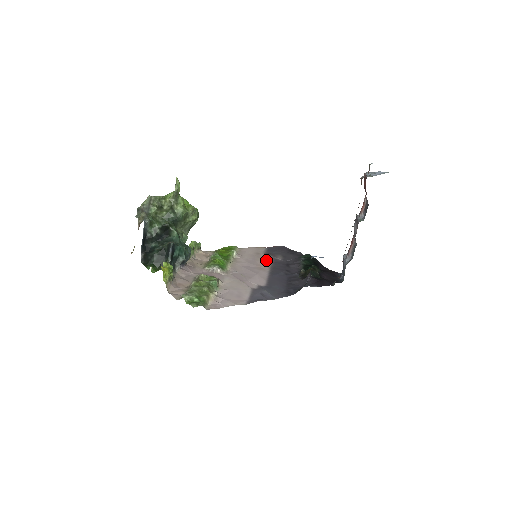
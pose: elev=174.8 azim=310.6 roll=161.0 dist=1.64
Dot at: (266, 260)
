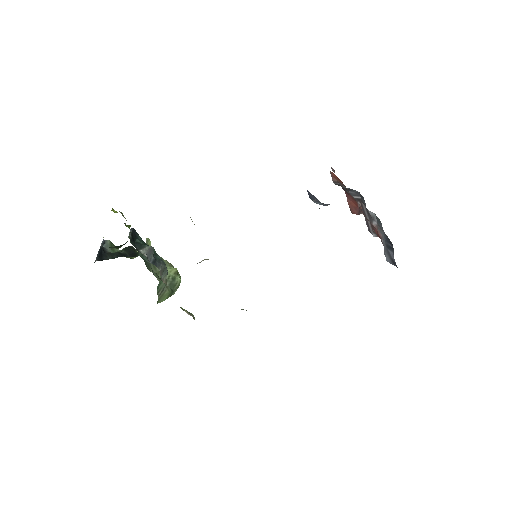
Dot at: occluded
